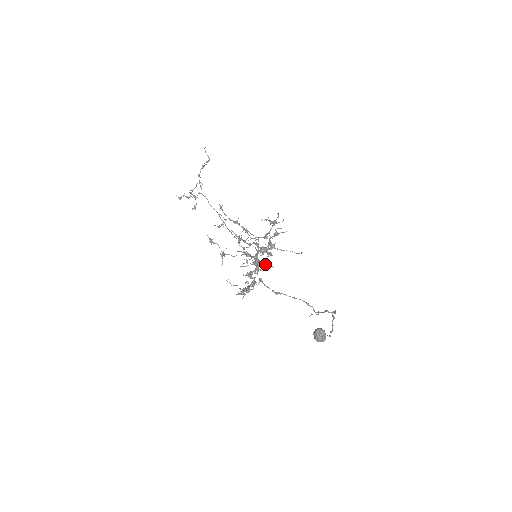
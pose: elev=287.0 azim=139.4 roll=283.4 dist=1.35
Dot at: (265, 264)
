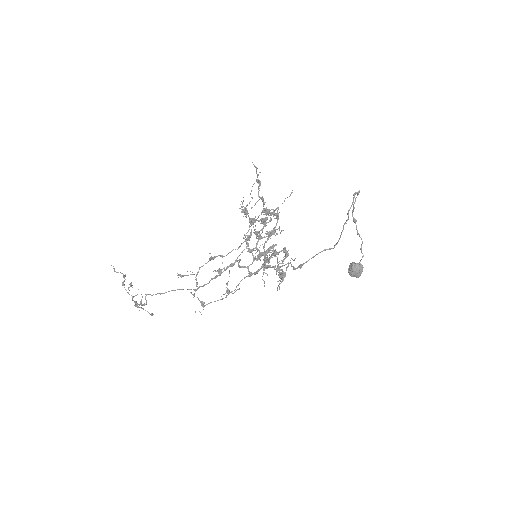
Dot at: occluded
